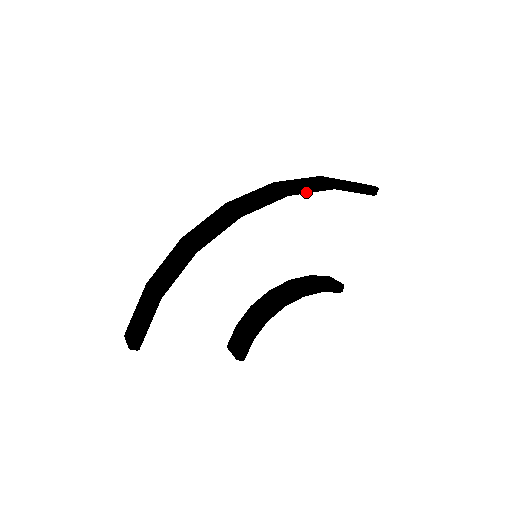
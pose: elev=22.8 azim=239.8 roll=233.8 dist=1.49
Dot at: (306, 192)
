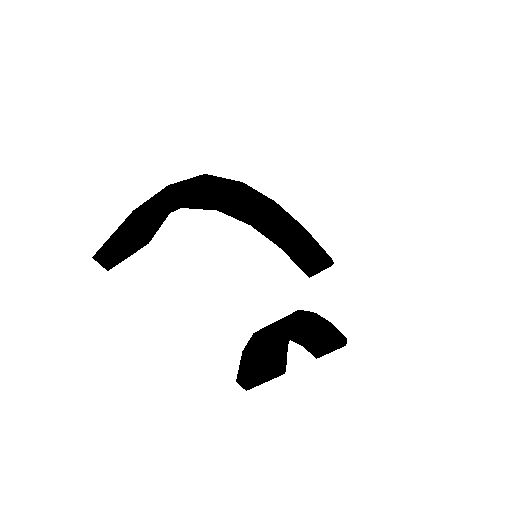
Dot at: (287, 218)
